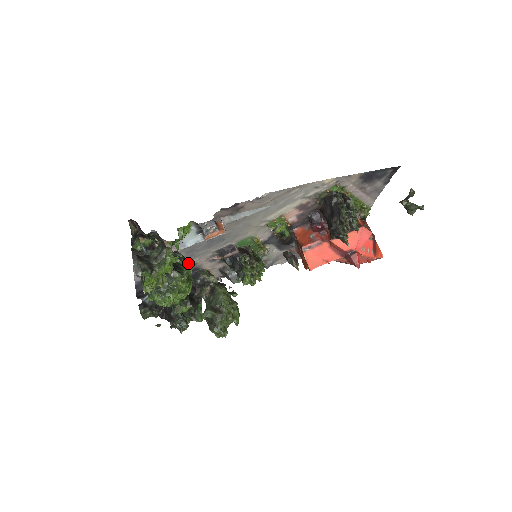
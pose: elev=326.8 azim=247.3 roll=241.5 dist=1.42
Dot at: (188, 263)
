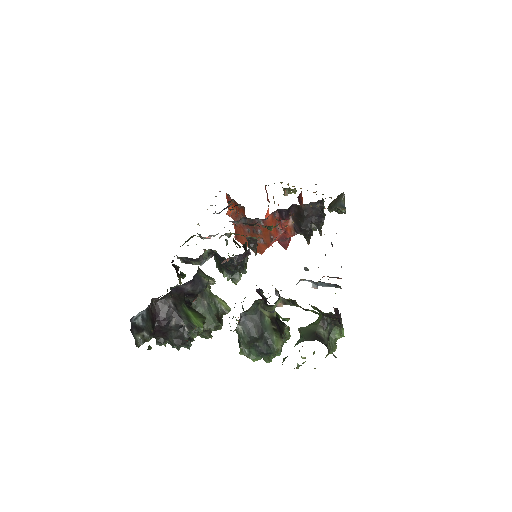
Dot at: occluded
